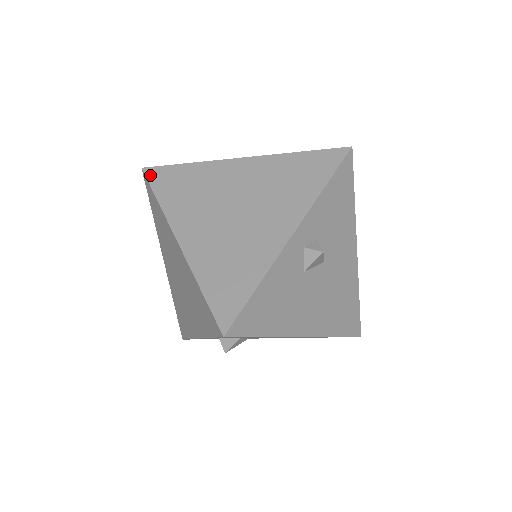
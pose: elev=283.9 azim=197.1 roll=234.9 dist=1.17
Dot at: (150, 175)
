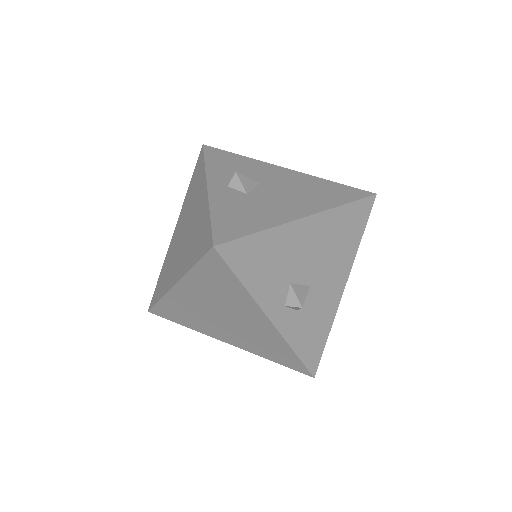
Dot at: (151, 305)
